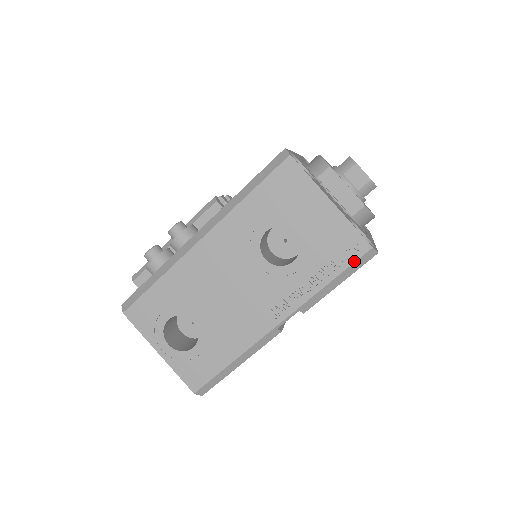
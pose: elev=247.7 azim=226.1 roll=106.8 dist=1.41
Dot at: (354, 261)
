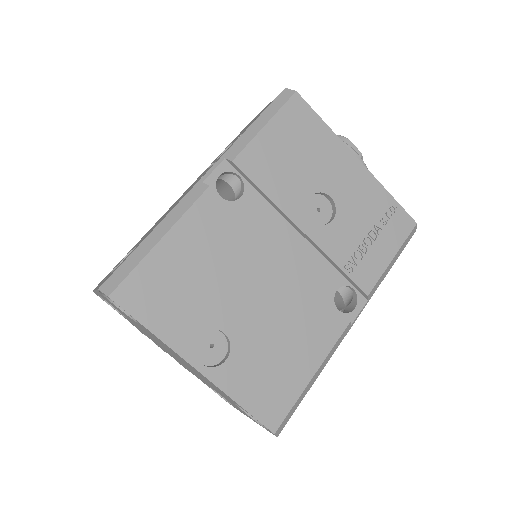
Dot at: (271, 103)
